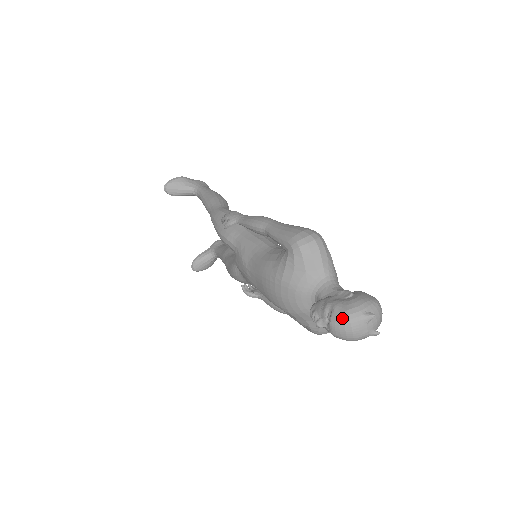
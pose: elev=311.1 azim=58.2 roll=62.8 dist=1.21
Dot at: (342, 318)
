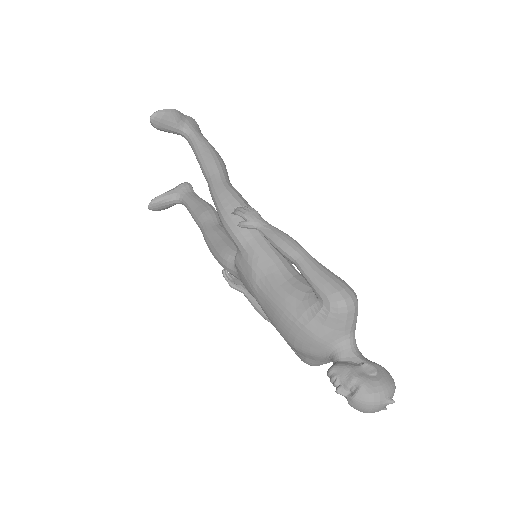
Dot at: (368, 399)
